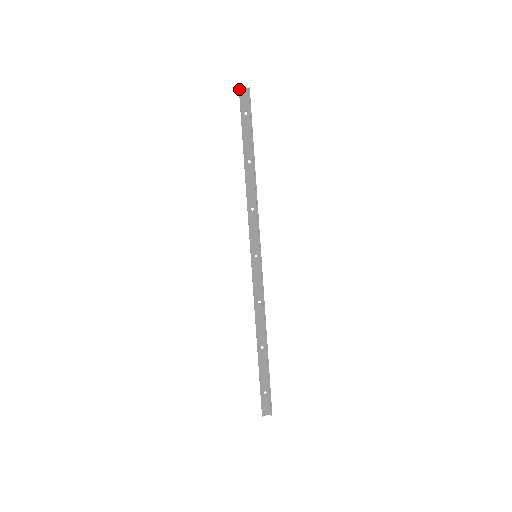
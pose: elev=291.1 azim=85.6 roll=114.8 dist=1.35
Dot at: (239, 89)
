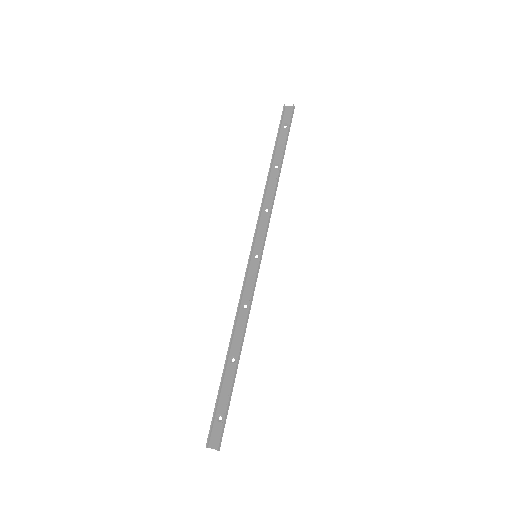
Dot at: (284, 105)
